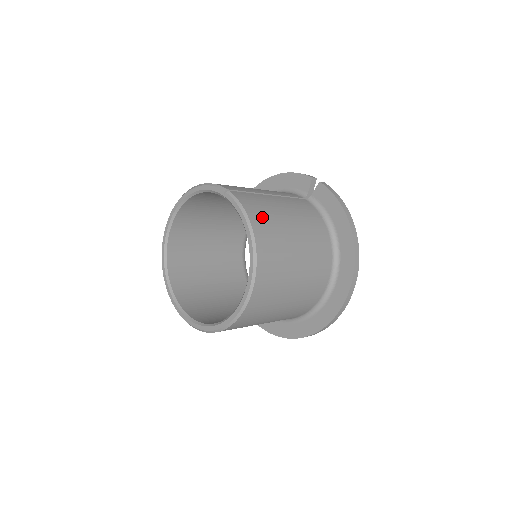
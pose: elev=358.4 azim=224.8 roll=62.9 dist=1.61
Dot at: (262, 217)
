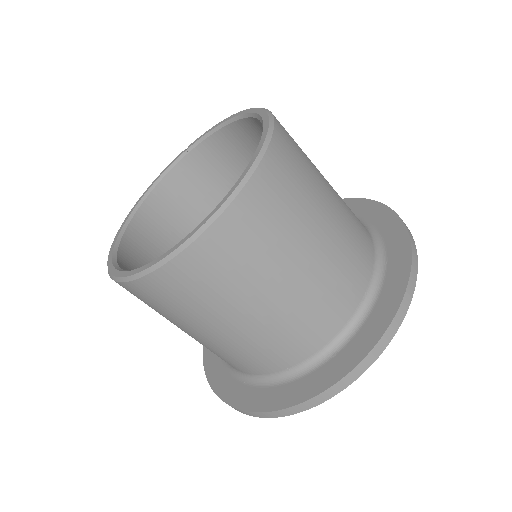
Dot at: occluded
